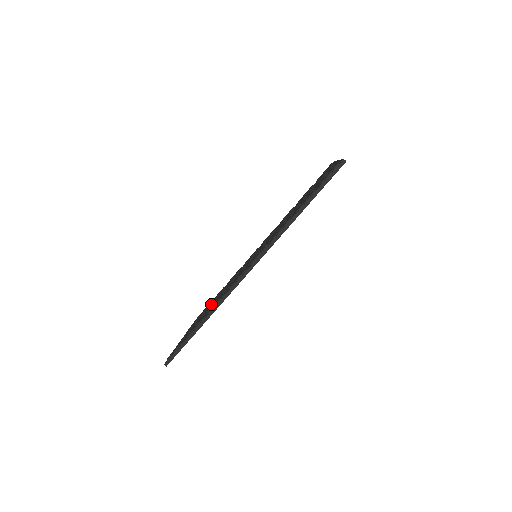
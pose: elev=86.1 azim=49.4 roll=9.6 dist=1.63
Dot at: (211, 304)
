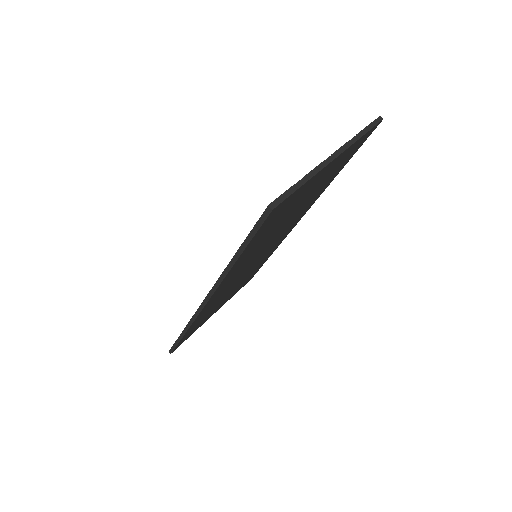
Dot at: occluded
